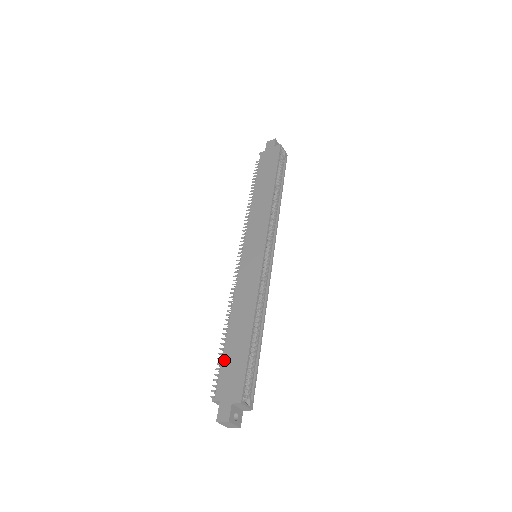
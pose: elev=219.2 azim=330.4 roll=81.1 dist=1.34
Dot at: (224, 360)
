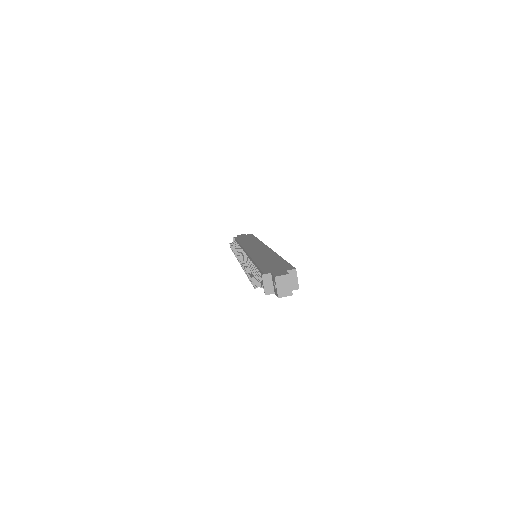
Dot at: (261, 266)
